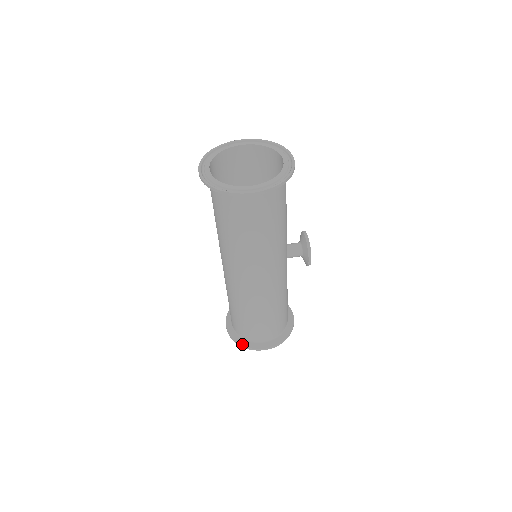
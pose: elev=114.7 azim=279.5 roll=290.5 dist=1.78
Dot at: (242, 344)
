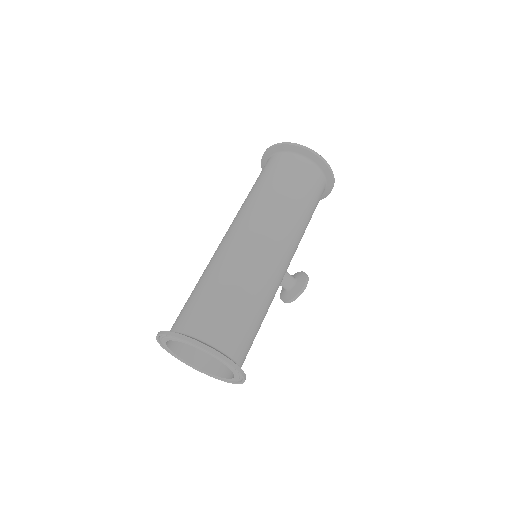
Dot at: (262, 169)
